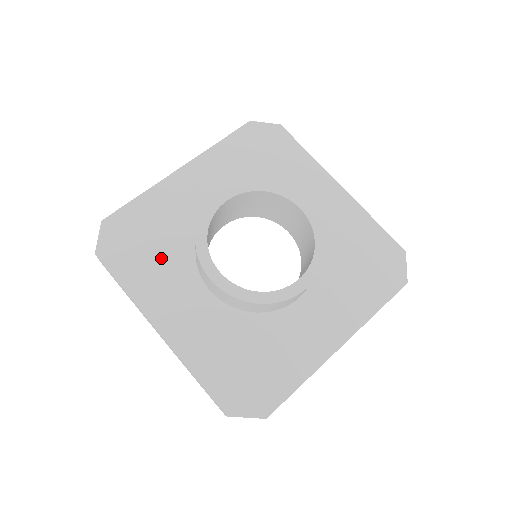
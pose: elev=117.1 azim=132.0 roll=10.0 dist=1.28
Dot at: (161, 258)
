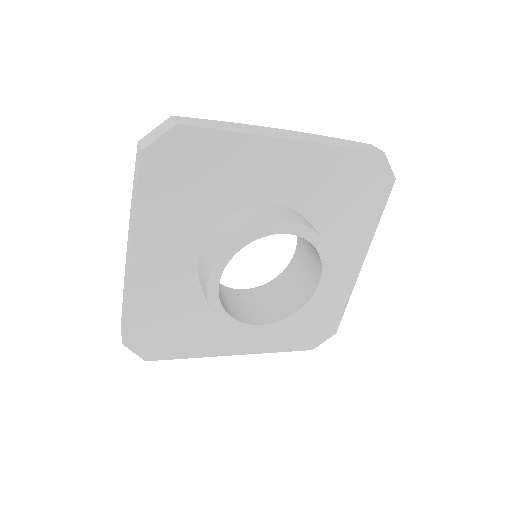
Dot at: (193, 325)
